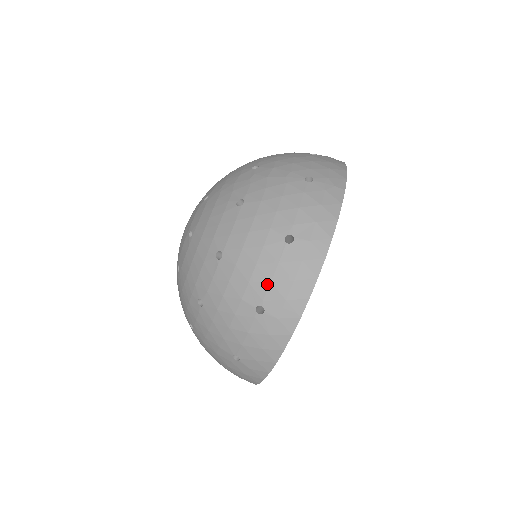
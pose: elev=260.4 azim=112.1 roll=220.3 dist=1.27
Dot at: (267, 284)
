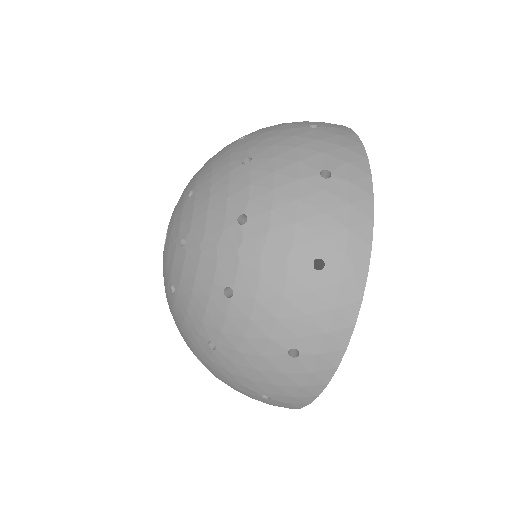
Dot at: (271, 386)
